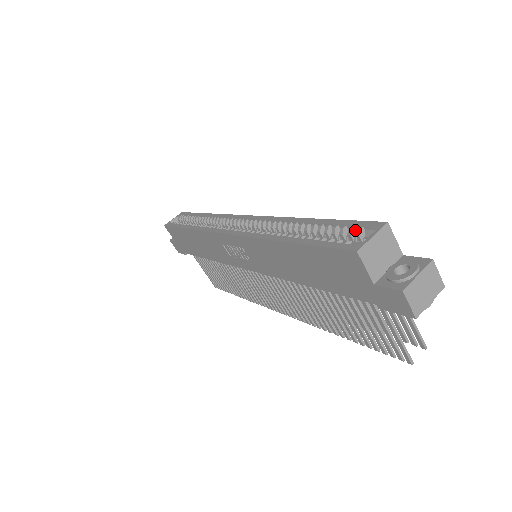
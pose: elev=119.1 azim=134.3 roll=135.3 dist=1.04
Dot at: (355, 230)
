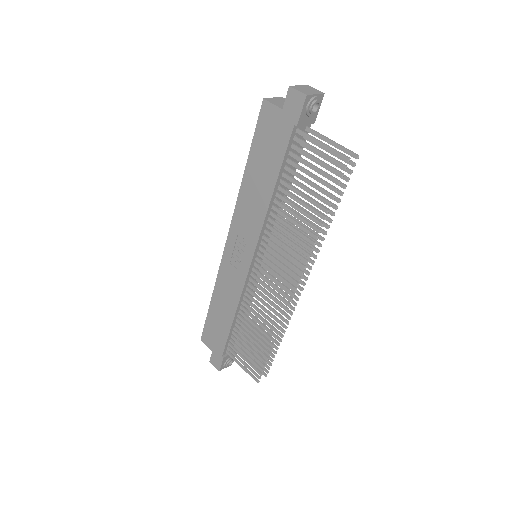
Dot at: occluded
